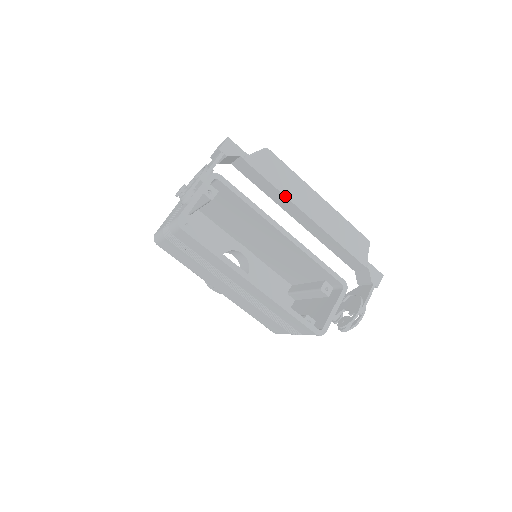
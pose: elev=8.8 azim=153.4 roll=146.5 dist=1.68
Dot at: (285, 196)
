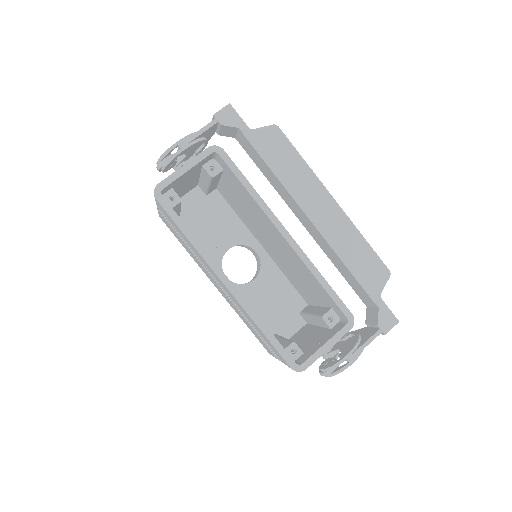
Dot at: (285, 188)
